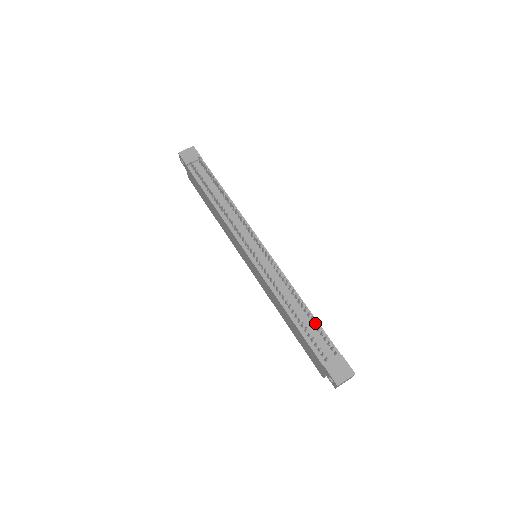
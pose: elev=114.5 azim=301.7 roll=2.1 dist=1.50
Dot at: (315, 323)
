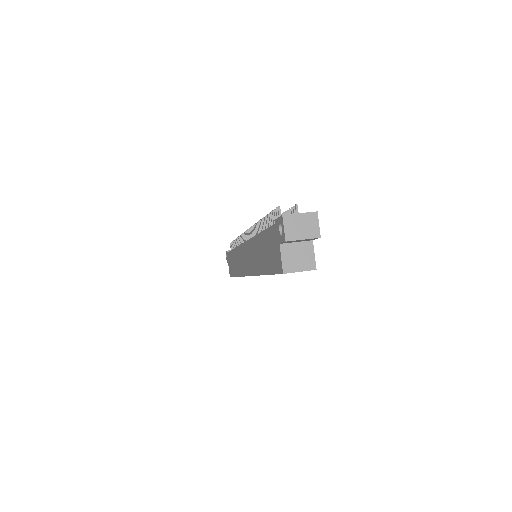
Dot at: occluded
